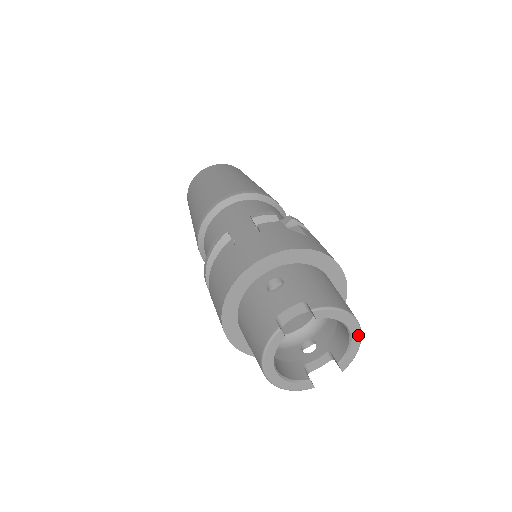
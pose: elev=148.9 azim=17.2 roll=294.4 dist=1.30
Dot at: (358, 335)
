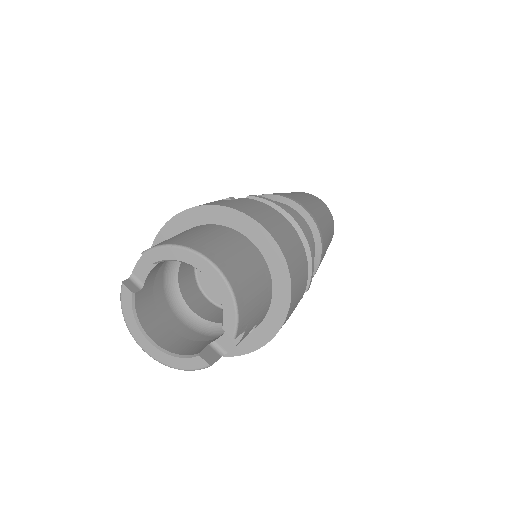
Dot at: (219, 278)
